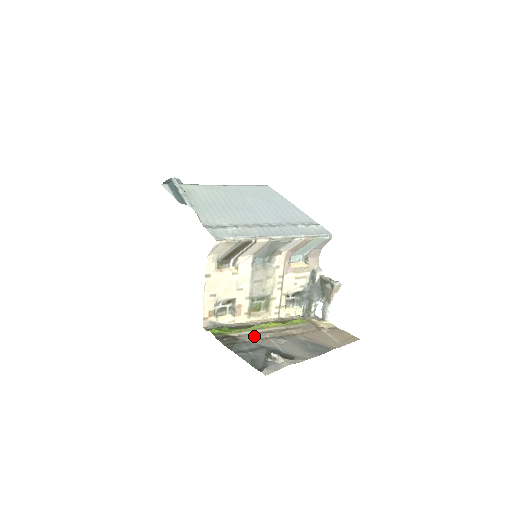
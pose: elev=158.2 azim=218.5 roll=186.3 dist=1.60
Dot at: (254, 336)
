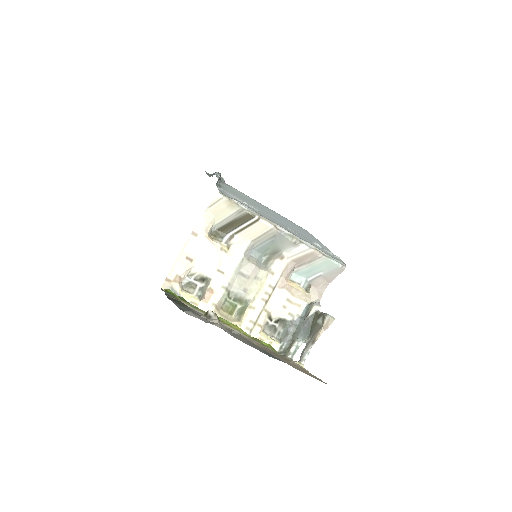
Dot at: occluded
